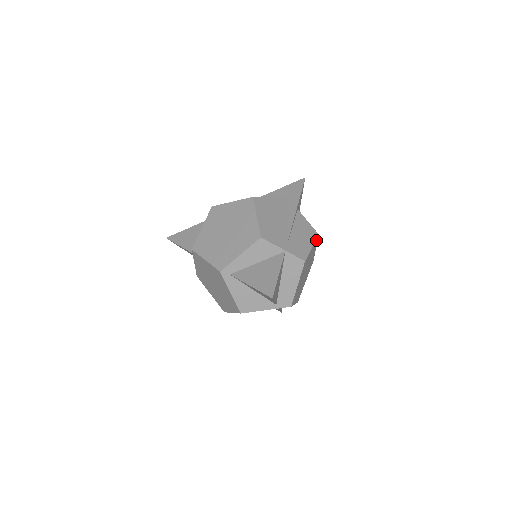
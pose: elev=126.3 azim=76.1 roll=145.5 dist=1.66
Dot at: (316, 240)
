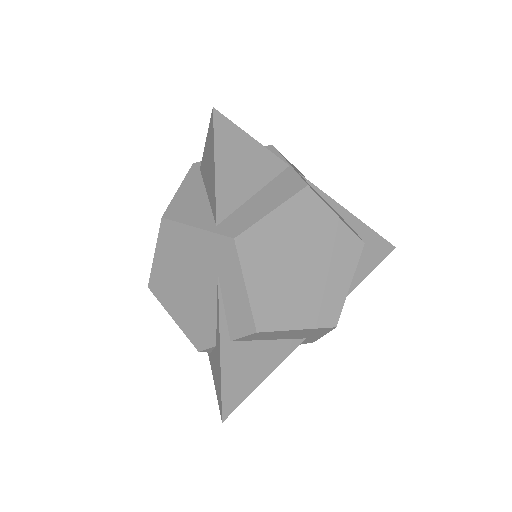
Dot at: (354, 240)
